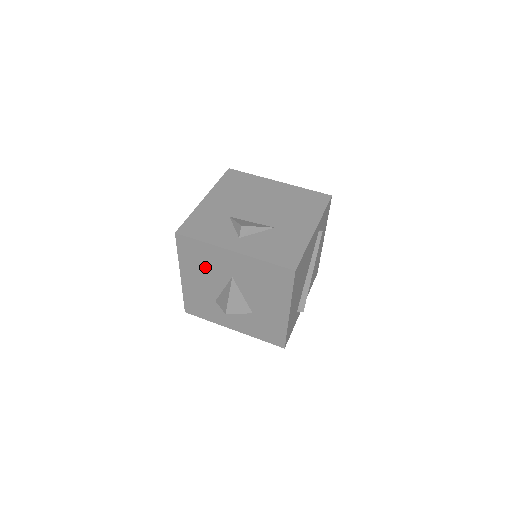
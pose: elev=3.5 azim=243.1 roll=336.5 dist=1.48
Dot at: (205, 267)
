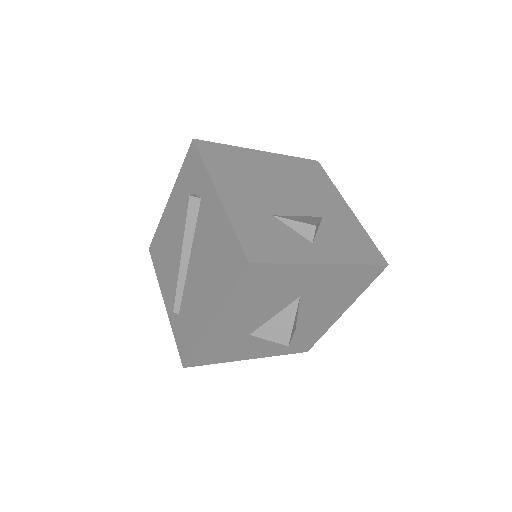
Dot at: (266, 297)
